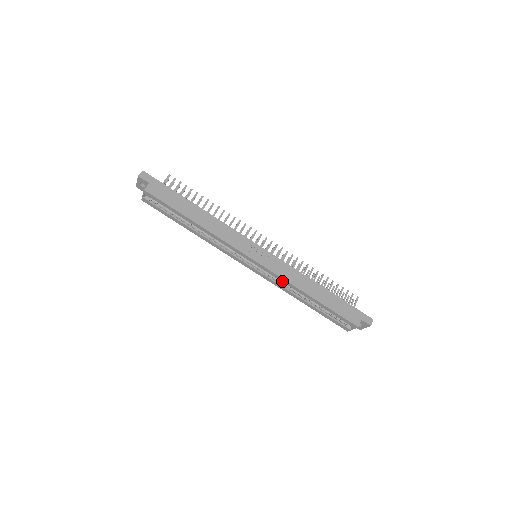
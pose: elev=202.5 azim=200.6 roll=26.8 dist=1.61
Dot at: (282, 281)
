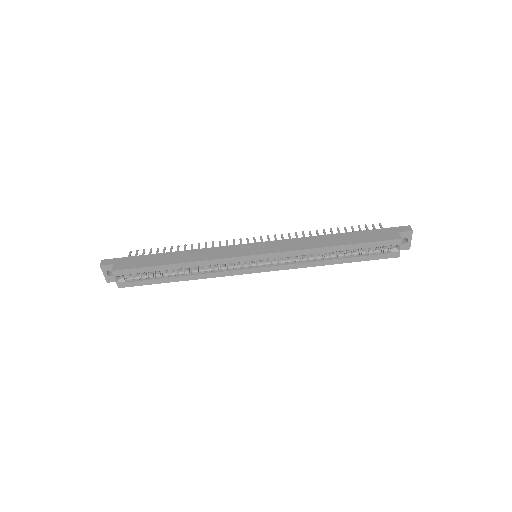
Dot at: (296, 255)
